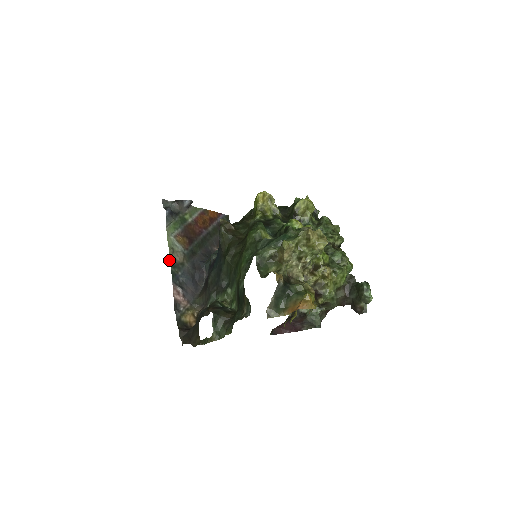
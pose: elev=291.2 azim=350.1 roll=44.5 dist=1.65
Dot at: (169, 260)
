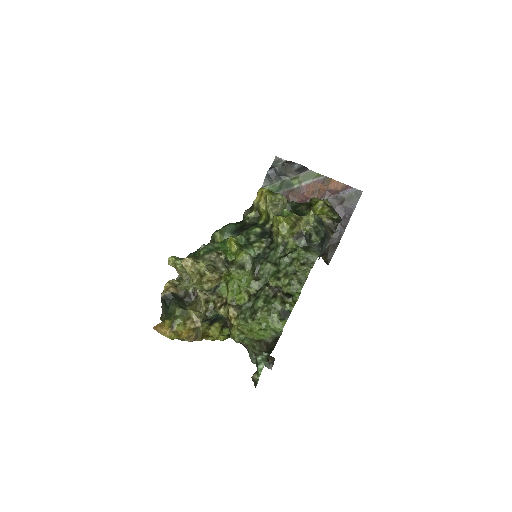
Dot at: occluded
